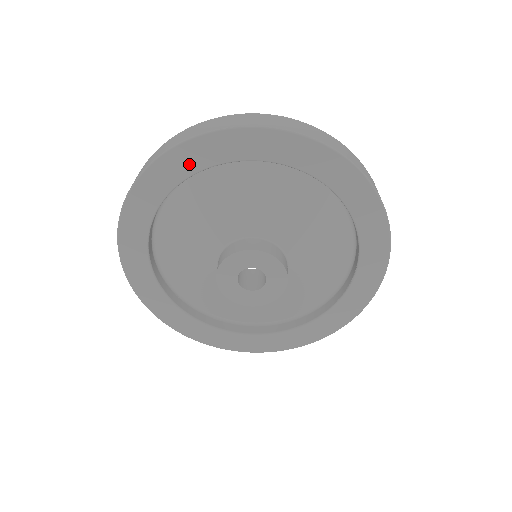
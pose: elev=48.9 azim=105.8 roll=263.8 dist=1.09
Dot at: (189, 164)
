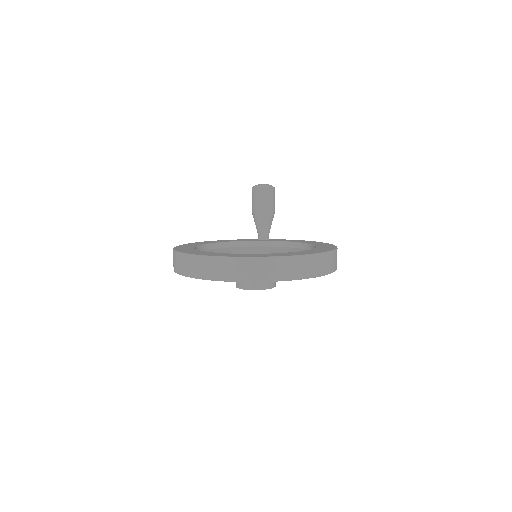
Dot at: occluded
